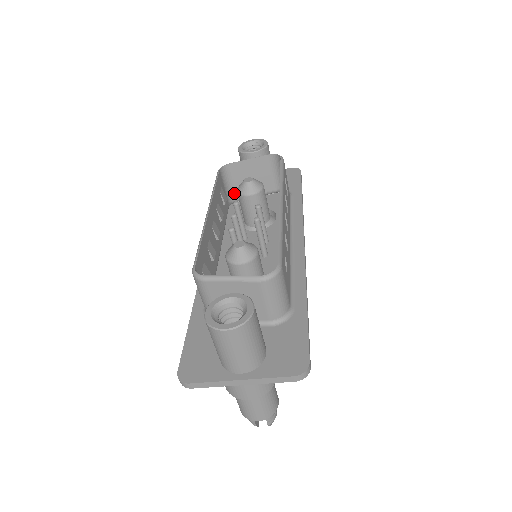
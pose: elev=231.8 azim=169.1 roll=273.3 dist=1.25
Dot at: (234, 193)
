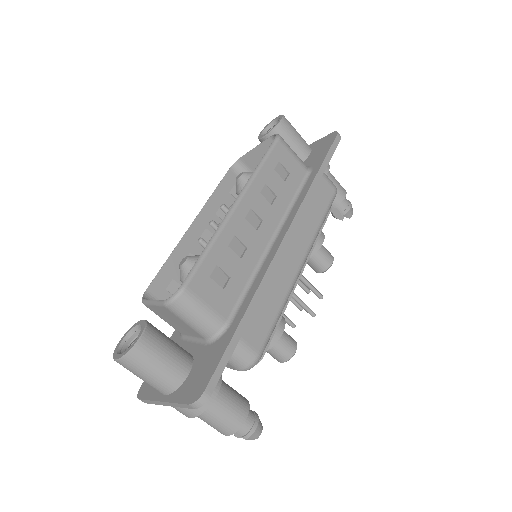
Dot at: occluded
